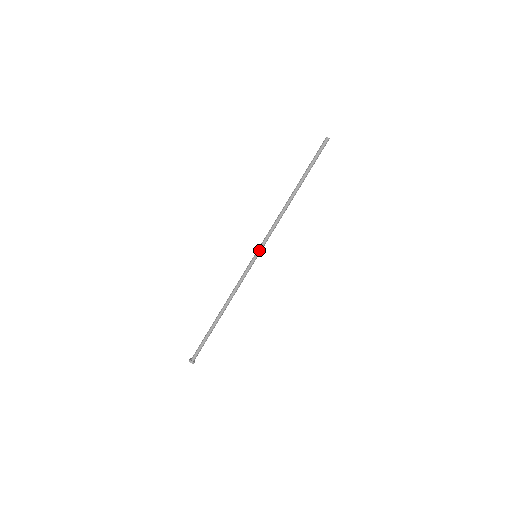
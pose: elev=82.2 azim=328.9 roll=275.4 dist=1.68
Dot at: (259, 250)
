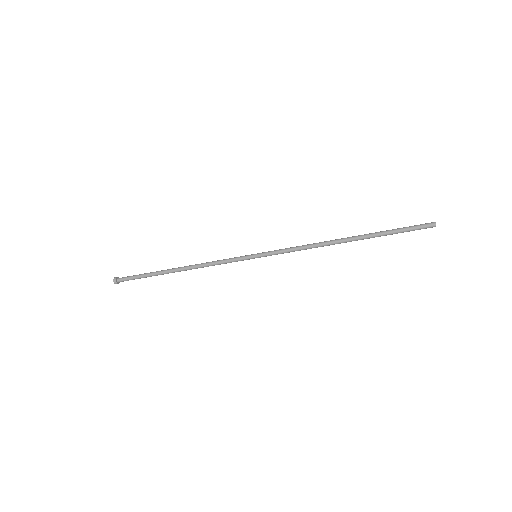
Dot at: (264, 256)
